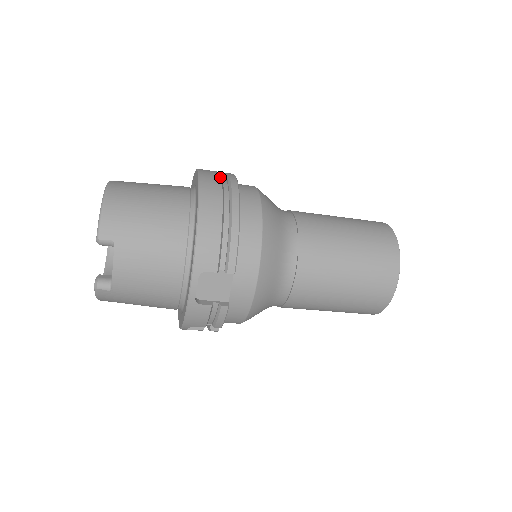
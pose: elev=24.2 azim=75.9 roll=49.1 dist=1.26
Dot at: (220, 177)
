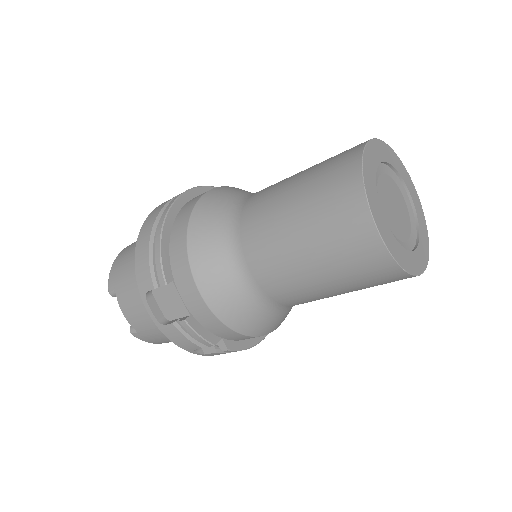
Dot at: (174, 197)
